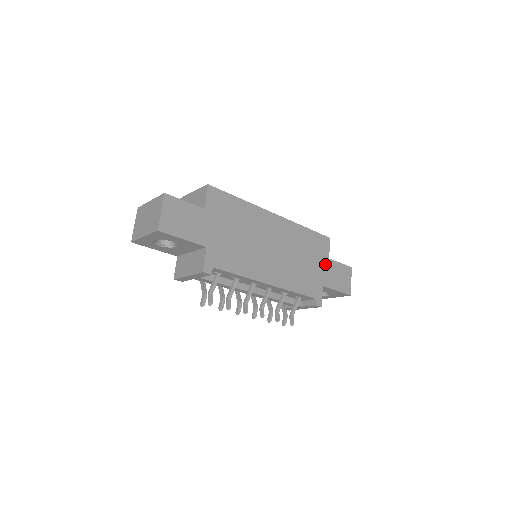
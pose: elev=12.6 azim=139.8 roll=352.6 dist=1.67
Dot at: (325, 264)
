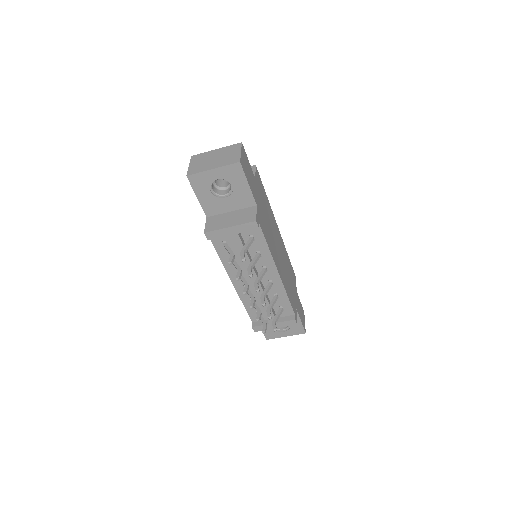
Dot at: (296, 293)
